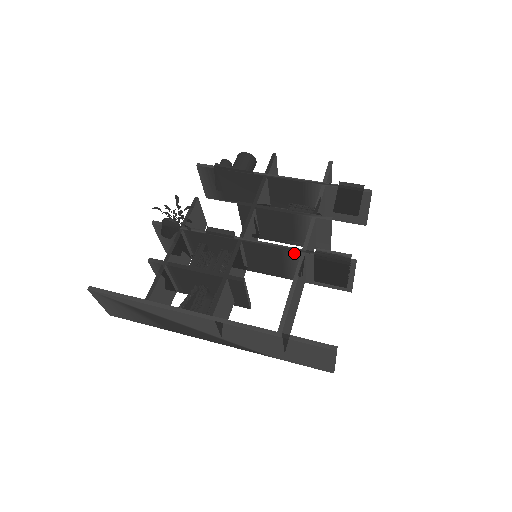
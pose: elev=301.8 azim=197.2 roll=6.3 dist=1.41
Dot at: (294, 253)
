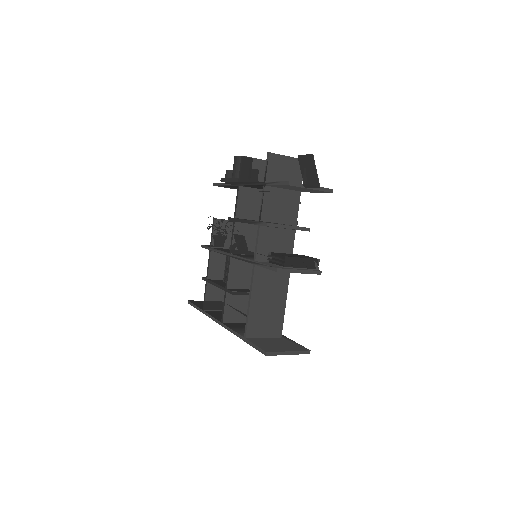
Dot at: occluded
